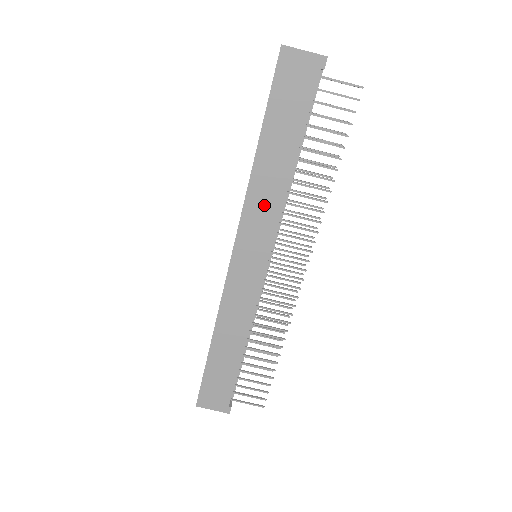
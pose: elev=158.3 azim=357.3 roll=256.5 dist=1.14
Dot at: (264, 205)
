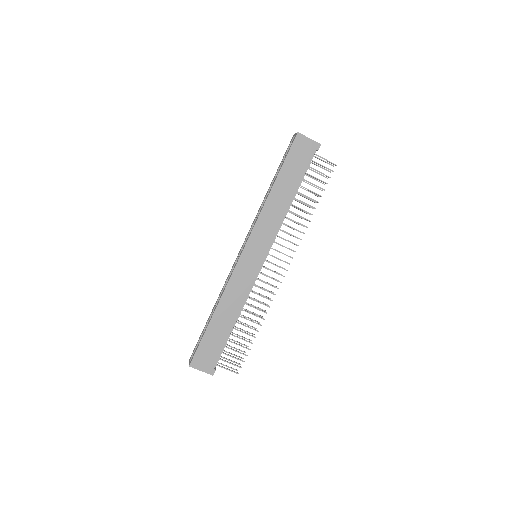
Dot at: (270, 221)
